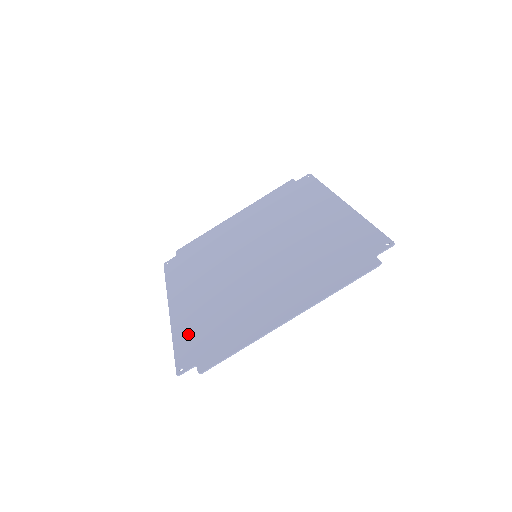
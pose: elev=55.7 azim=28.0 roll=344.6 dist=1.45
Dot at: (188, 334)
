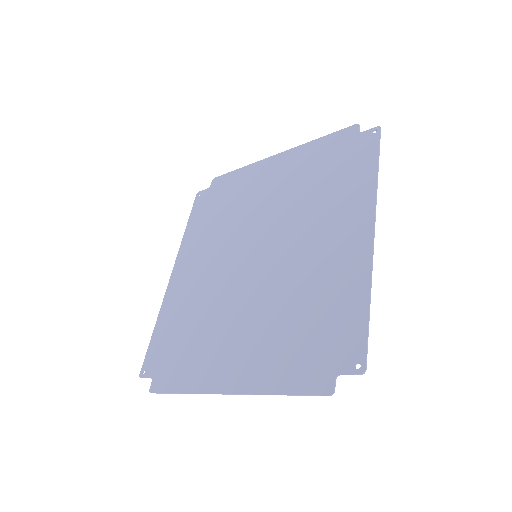
Dot at: (165, 329)
